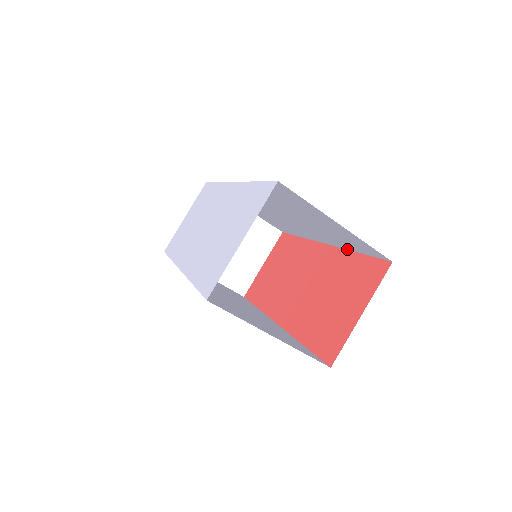
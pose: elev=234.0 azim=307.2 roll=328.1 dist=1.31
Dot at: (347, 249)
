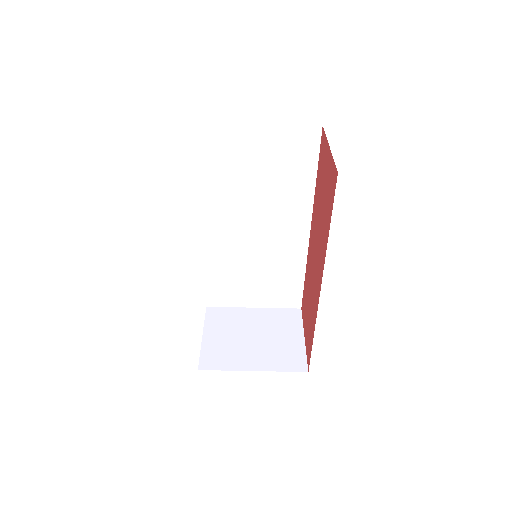
Dot at: (314, 192)
